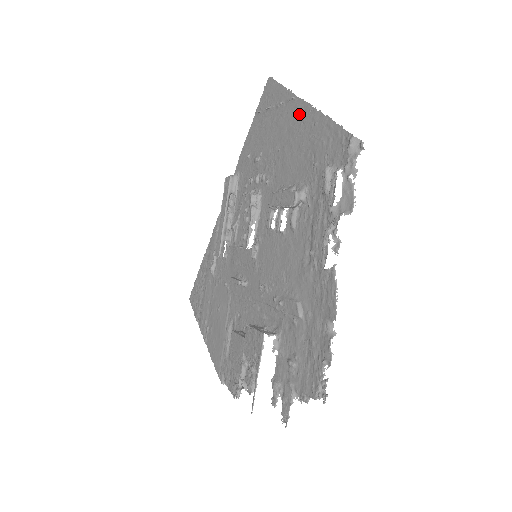
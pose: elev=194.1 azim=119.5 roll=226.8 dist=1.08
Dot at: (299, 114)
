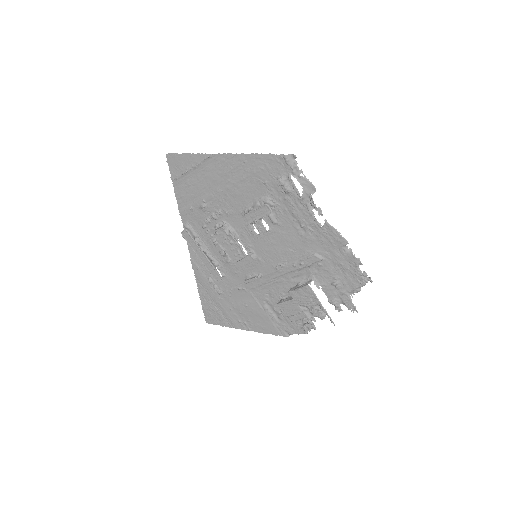
Dot at: (223, 163)
